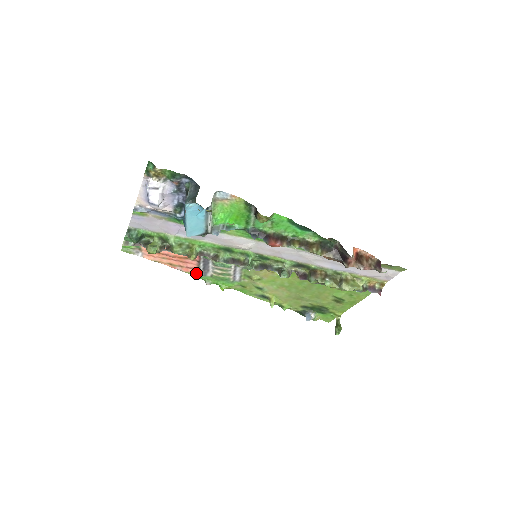
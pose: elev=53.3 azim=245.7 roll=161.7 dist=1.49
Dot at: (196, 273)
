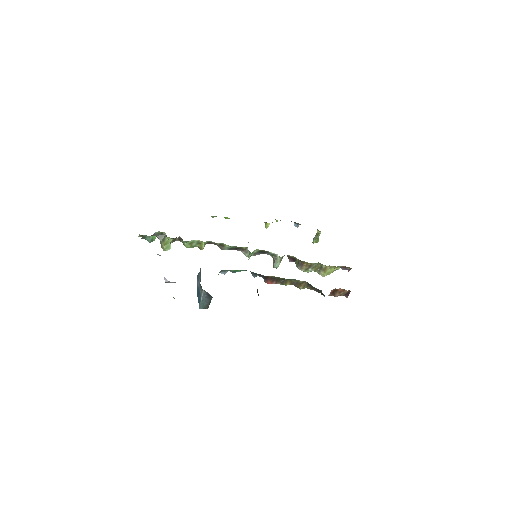
Dot at: occluded
